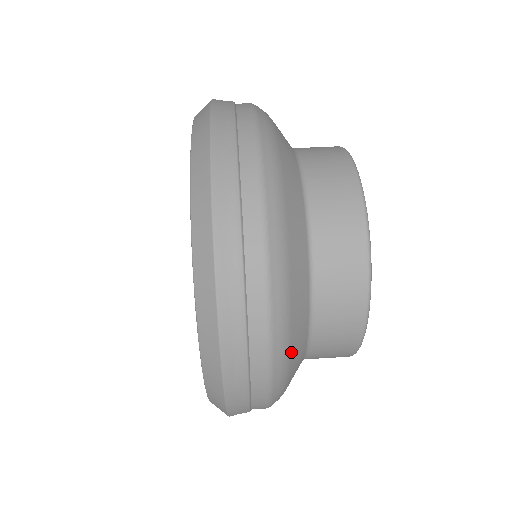
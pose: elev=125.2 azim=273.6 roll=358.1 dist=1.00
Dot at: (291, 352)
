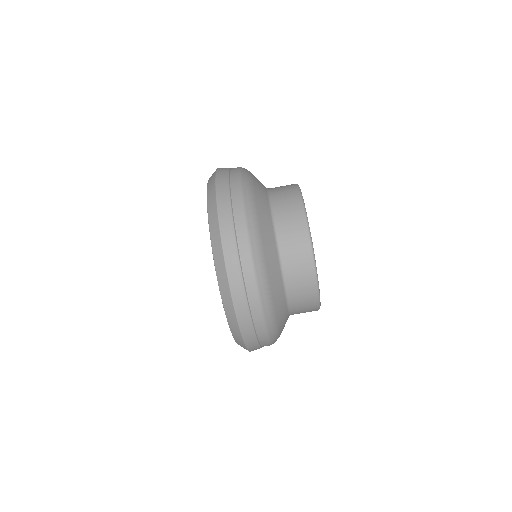
Dot at: occluded
